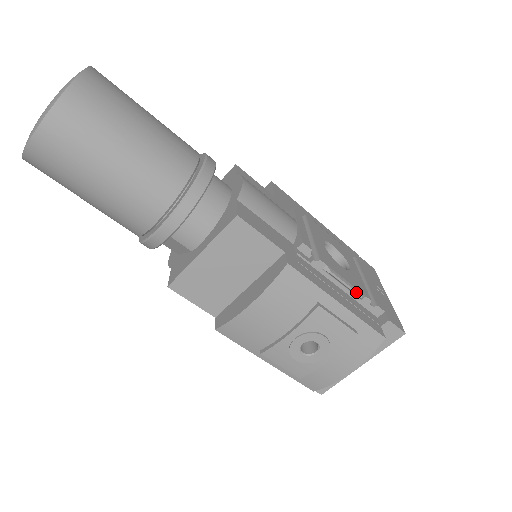
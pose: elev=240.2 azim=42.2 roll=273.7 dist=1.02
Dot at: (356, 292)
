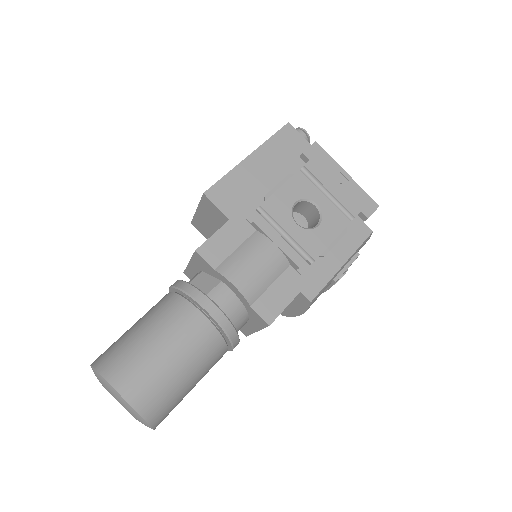
Dot at: occluded
